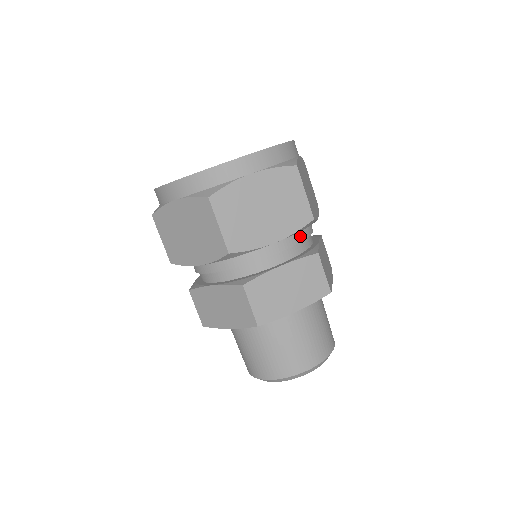
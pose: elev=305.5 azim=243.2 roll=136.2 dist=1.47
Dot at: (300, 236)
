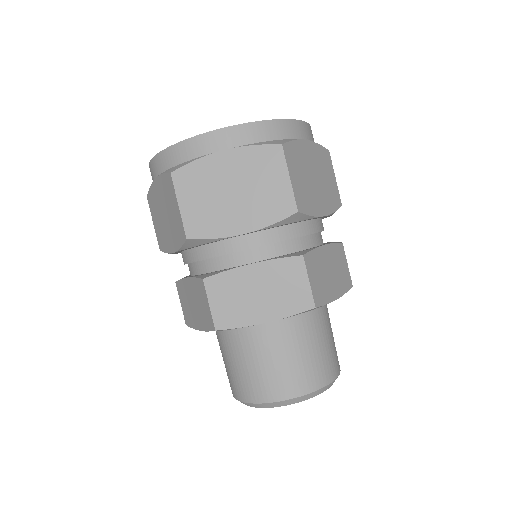
Dot at: occluded
